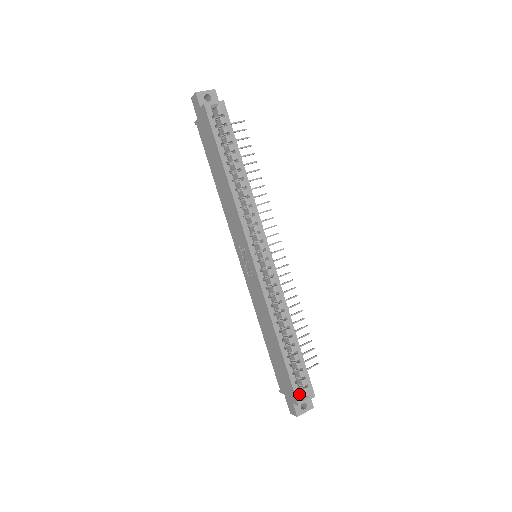
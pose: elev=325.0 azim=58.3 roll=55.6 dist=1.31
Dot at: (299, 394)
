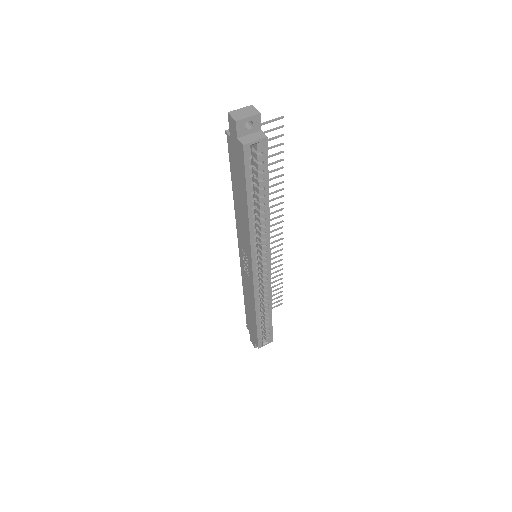
Dot at: (261, 343)
